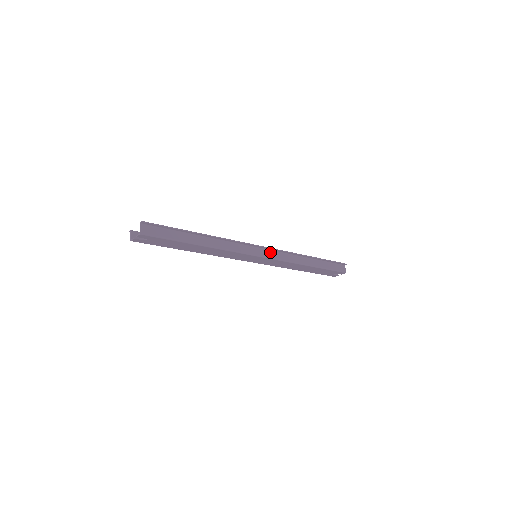
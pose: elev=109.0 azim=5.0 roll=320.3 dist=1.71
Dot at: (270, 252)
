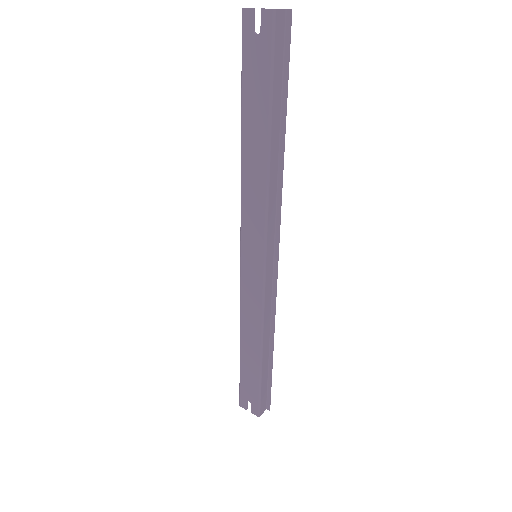
Dot at: (271, 275)
